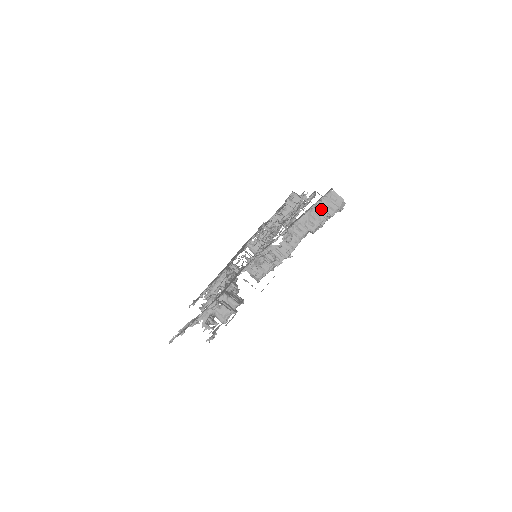
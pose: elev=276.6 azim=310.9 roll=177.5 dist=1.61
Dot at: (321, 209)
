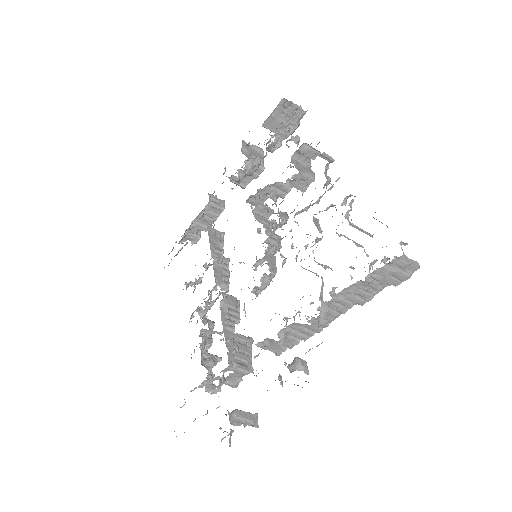
Dot at: (378, 280)
